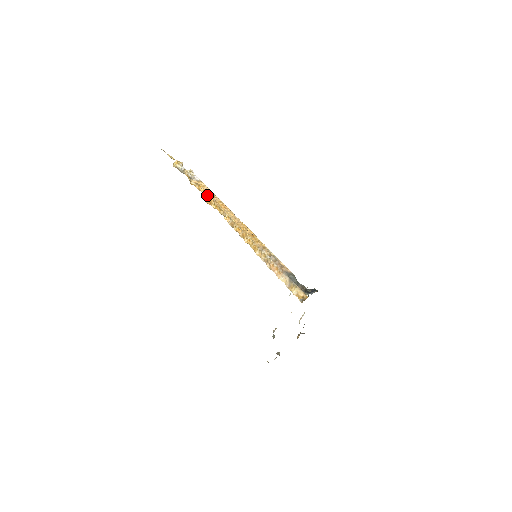
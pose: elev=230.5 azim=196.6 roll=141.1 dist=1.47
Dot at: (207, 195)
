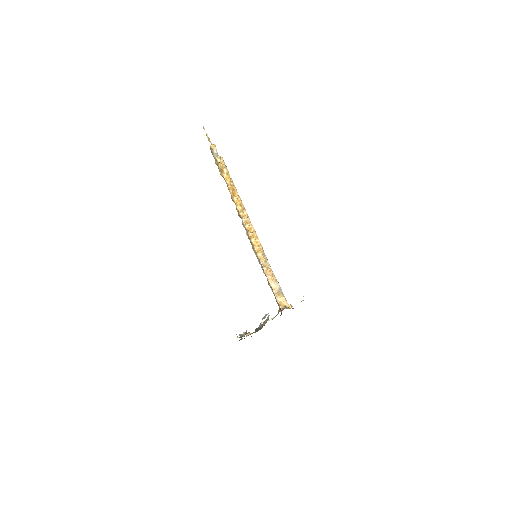
Dot at: (235, 188)
